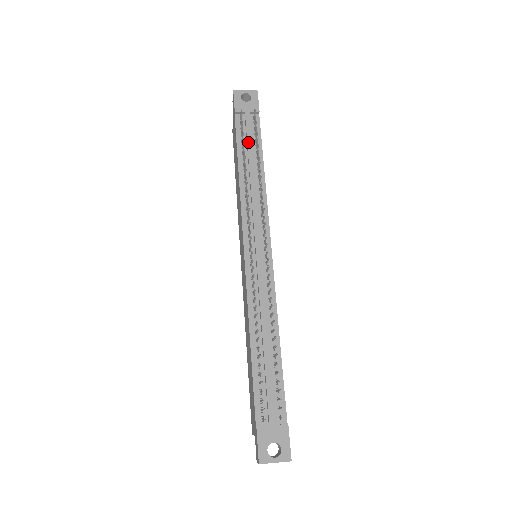
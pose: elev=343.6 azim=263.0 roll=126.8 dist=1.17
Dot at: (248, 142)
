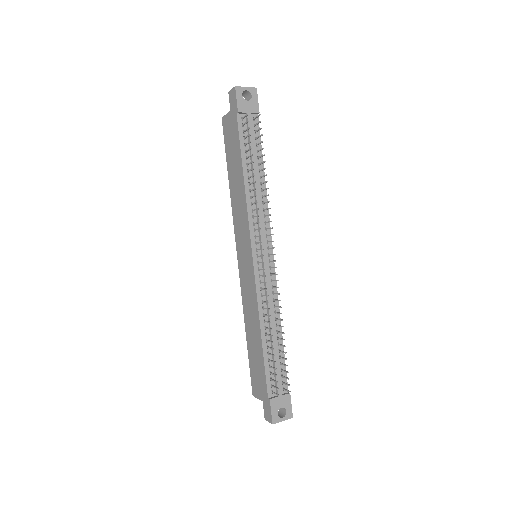
Dot at: occluded
